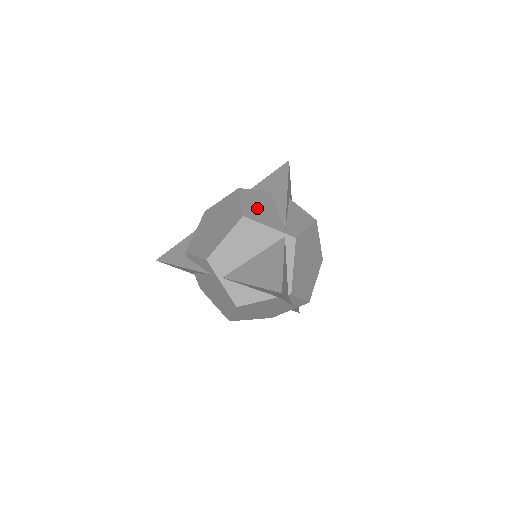
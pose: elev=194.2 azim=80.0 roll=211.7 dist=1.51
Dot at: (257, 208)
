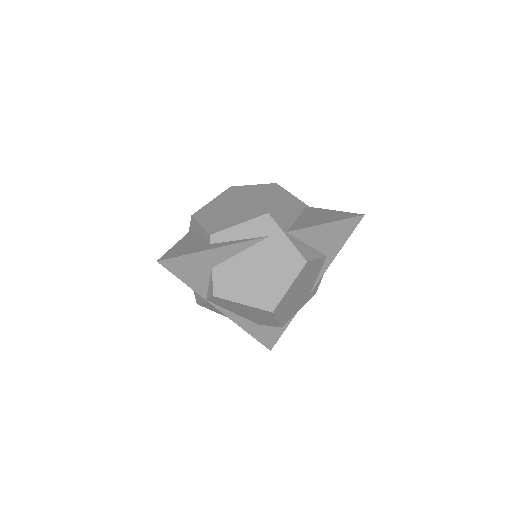
Dot at: occluded
